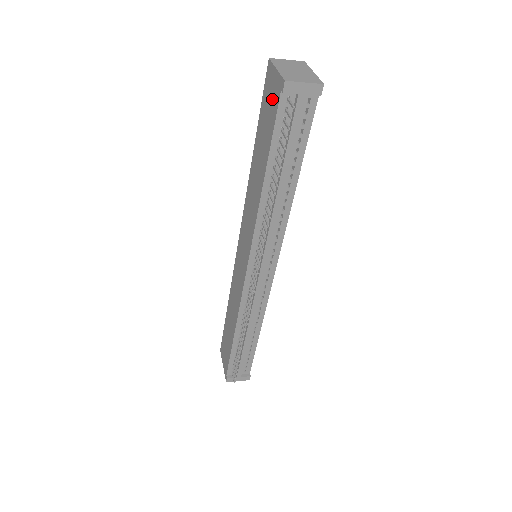
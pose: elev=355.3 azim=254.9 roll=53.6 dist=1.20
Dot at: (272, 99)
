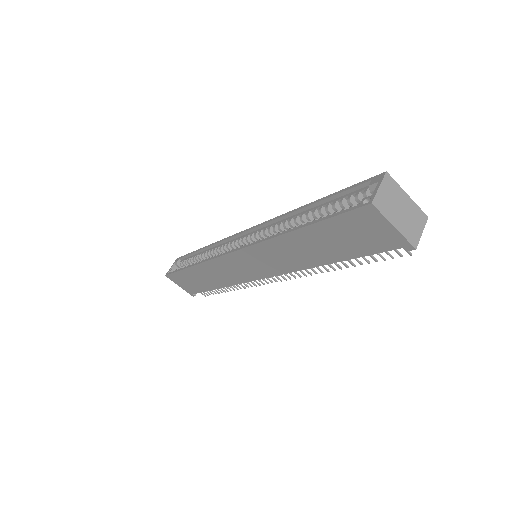
Dot at: (374, 237)
